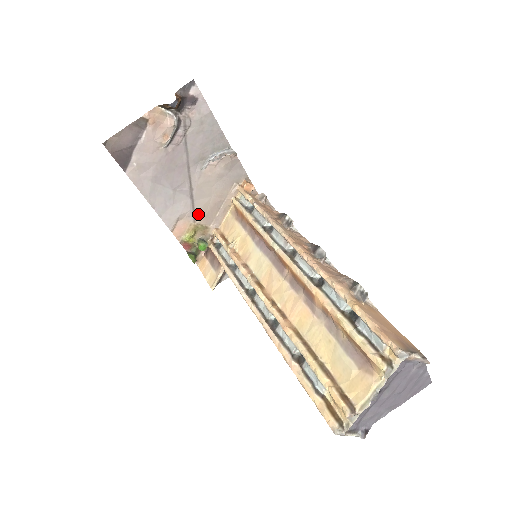
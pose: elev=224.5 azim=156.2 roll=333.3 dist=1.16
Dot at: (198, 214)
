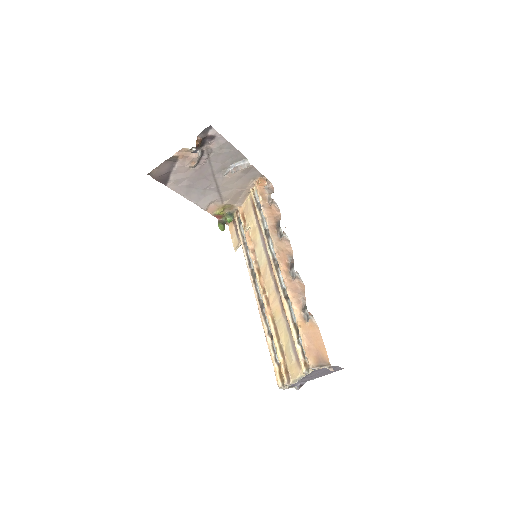
Dot at: (225, 199)
